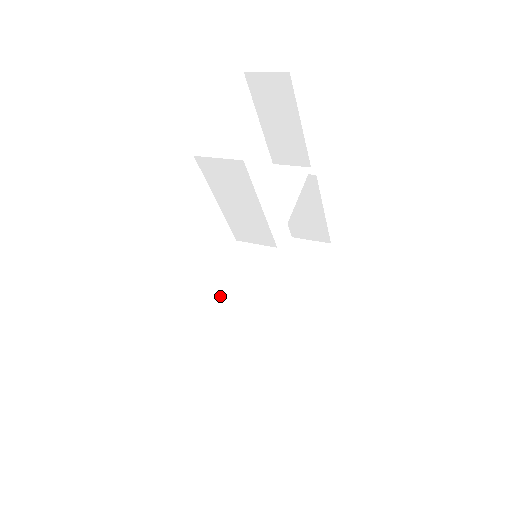
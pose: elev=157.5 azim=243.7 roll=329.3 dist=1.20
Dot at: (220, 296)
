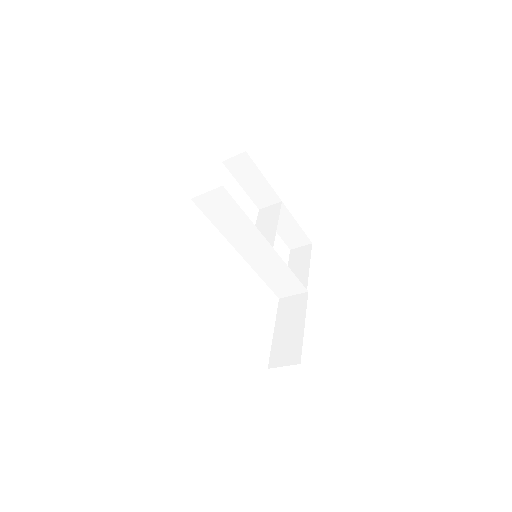
Dot at: (228, 233)
